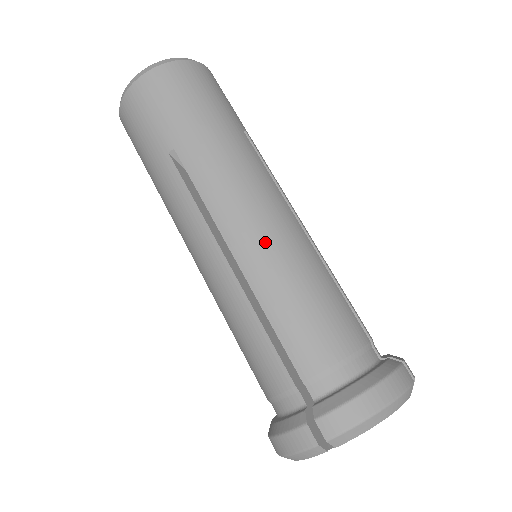
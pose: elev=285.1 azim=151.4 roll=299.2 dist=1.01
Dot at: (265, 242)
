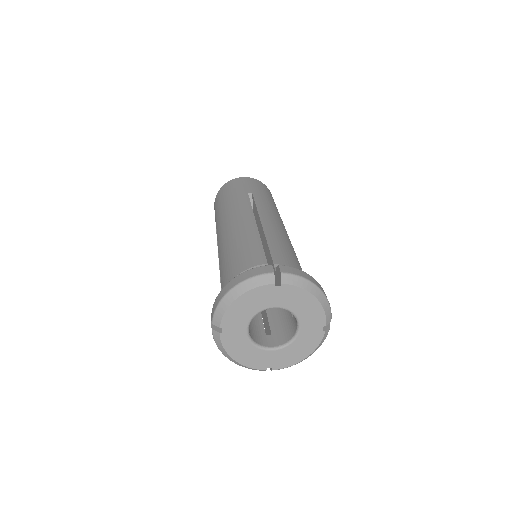
Dot at: (226, 238)
